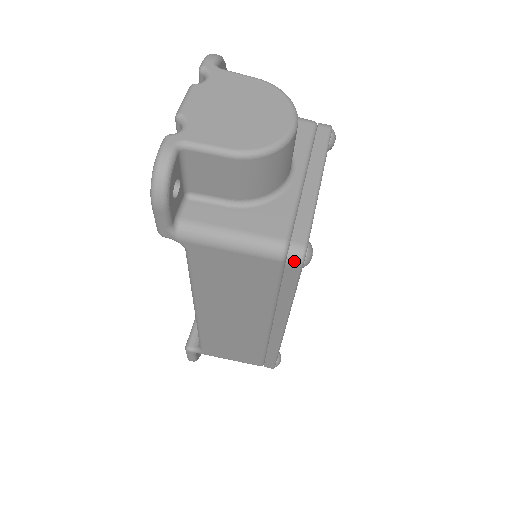
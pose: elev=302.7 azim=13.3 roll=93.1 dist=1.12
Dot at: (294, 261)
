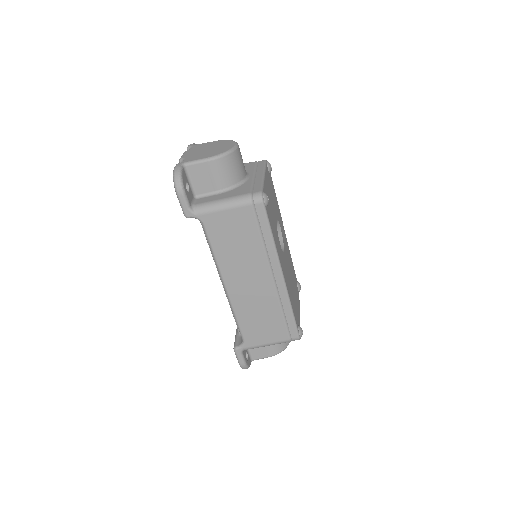
Dot at: (258, 201)
